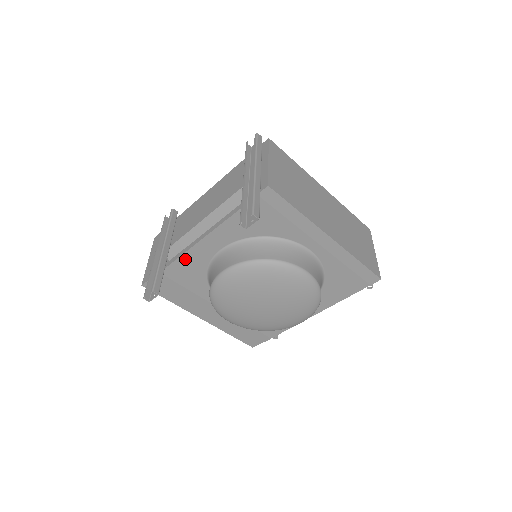
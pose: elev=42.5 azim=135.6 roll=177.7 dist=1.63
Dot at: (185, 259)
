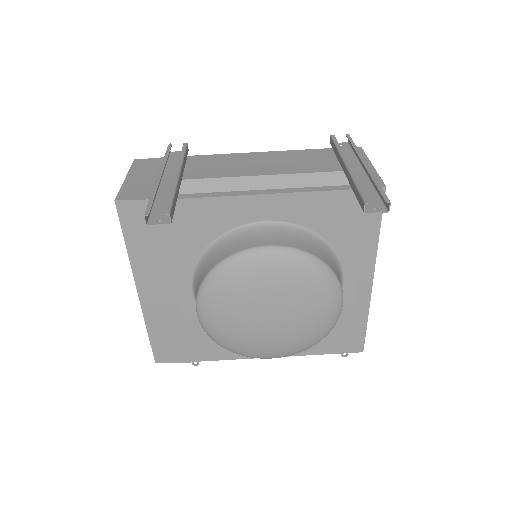
Dot at: (213, 204)
